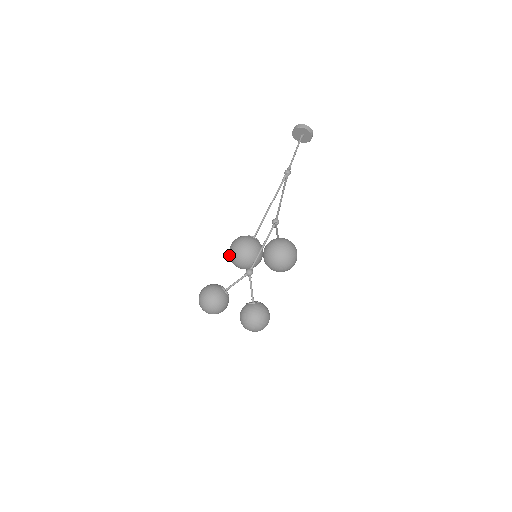
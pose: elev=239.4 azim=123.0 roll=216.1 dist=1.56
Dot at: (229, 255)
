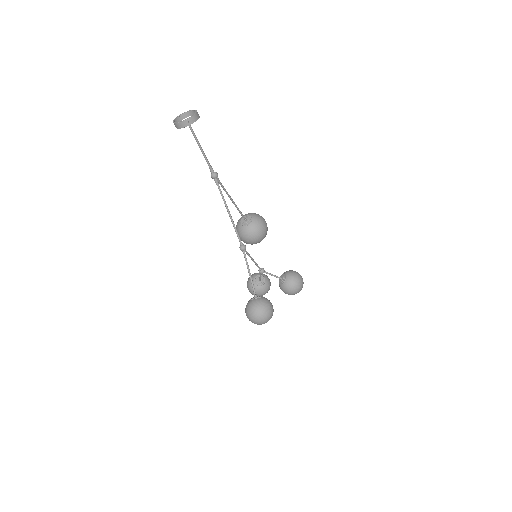
Dot at: occluded
